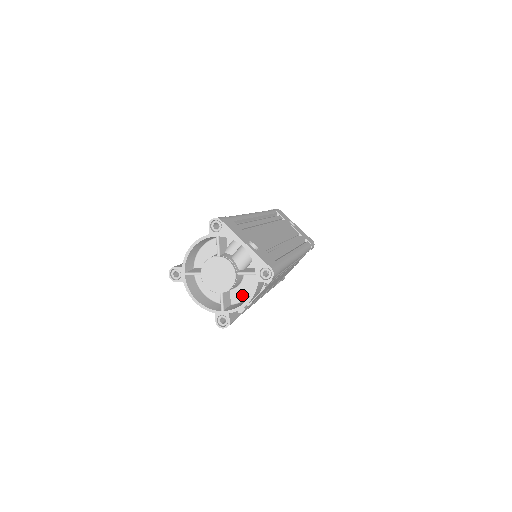
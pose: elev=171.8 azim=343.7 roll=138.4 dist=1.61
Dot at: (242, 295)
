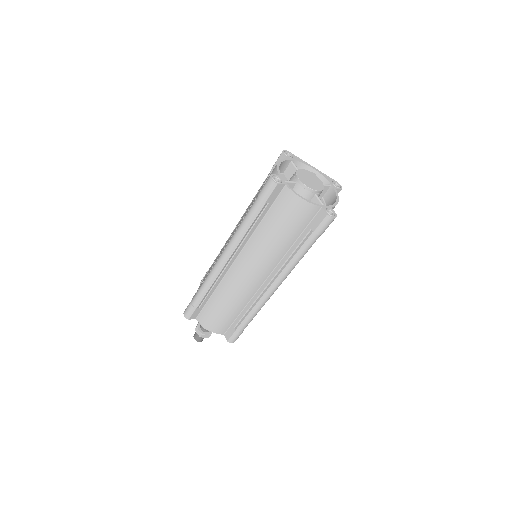
Dot at: occluded
